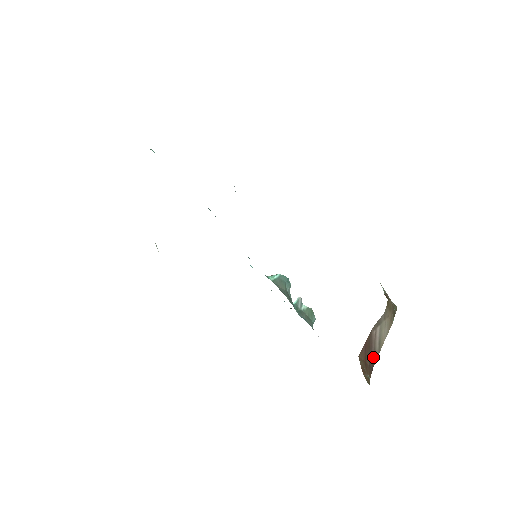
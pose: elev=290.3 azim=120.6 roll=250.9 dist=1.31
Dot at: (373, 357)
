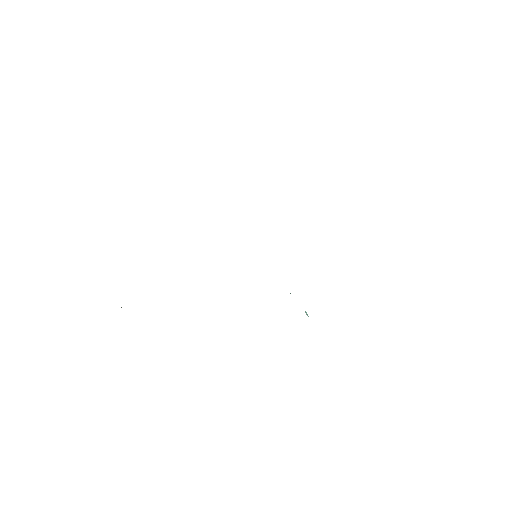
Dot at: occluded
